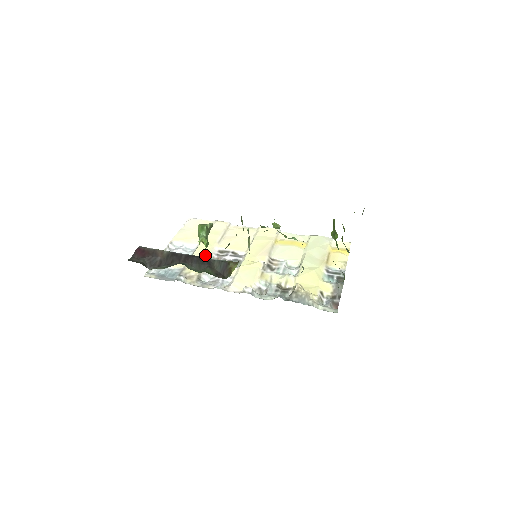
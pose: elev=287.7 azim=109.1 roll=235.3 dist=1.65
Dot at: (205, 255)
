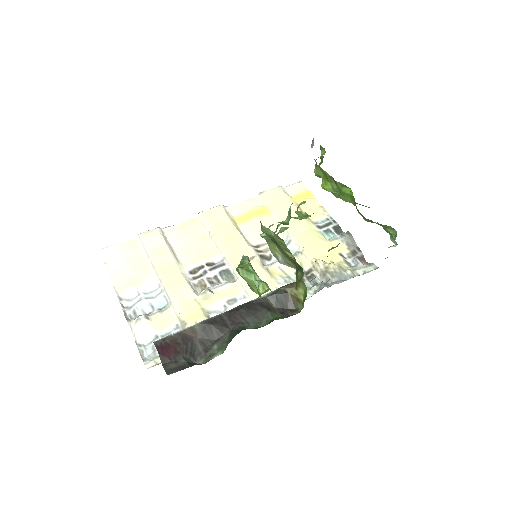
Dot at: (186, 289)
